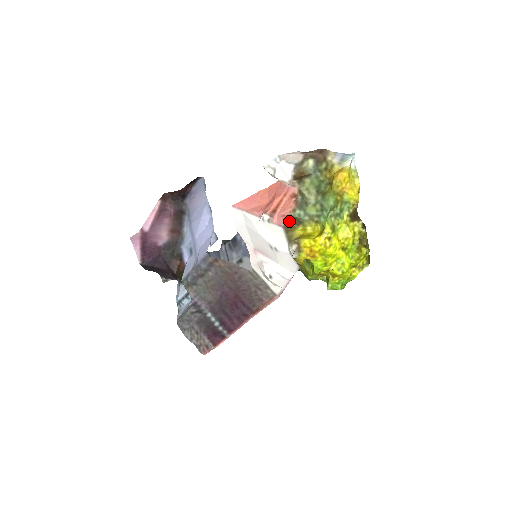
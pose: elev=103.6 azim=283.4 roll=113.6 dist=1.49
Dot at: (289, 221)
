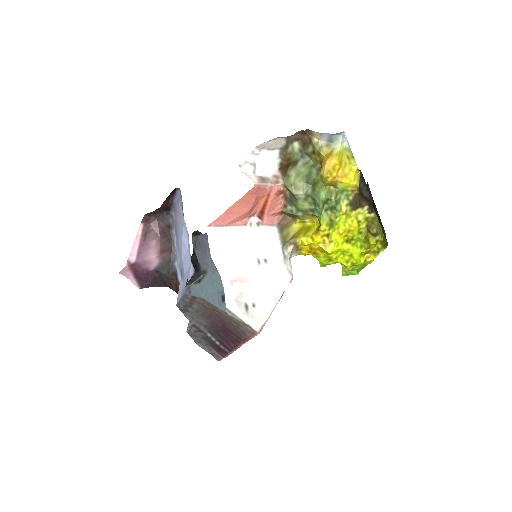
Dot at: (284, 215)
